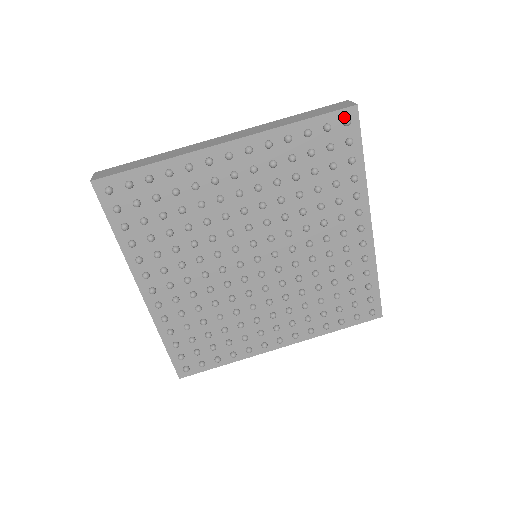
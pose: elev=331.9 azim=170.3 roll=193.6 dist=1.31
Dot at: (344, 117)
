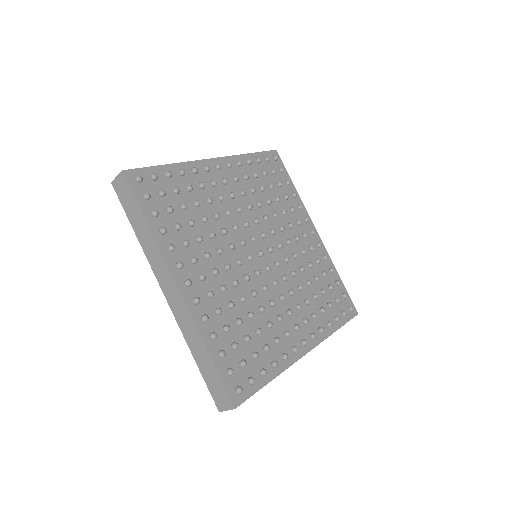
Dot at: (273, 156)
